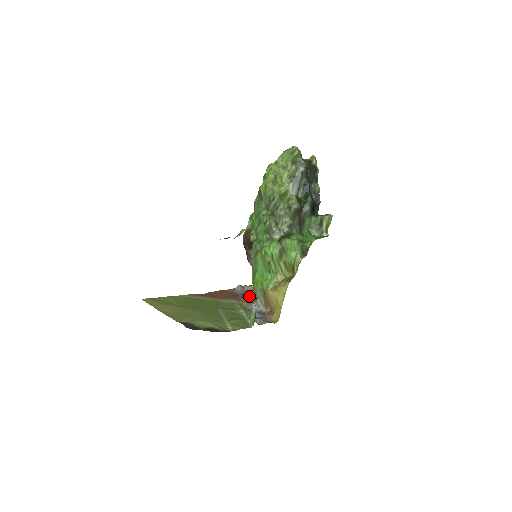
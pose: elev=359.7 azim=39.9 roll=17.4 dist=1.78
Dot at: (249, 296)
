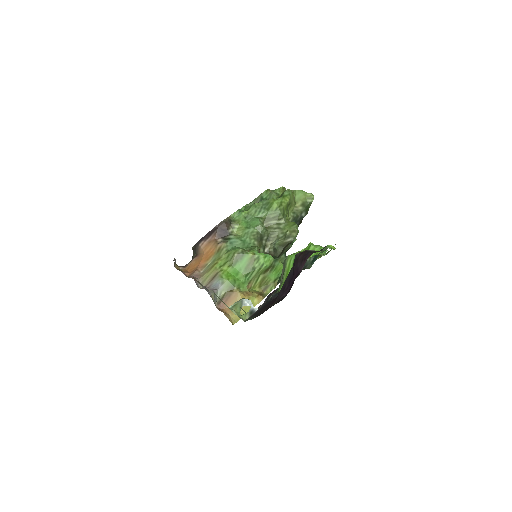
Dot at: (192, 278)
